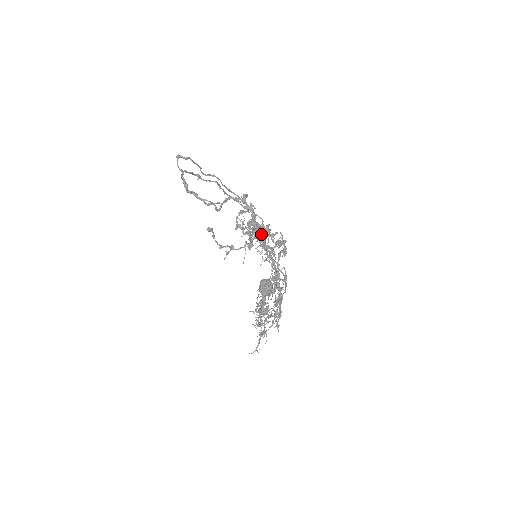
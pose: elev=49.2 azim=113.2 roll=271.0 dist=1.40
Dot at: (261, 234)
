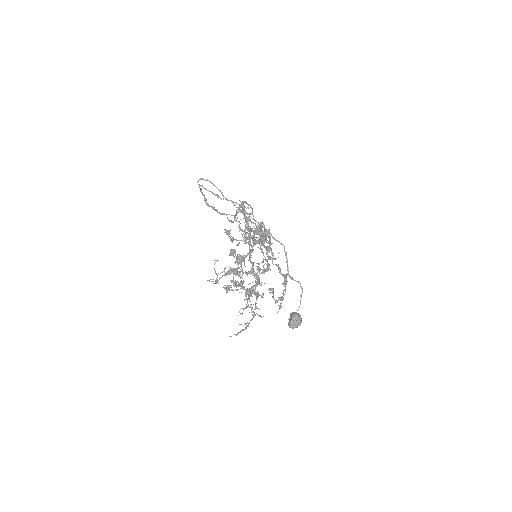
Dot at: (256, 232)
